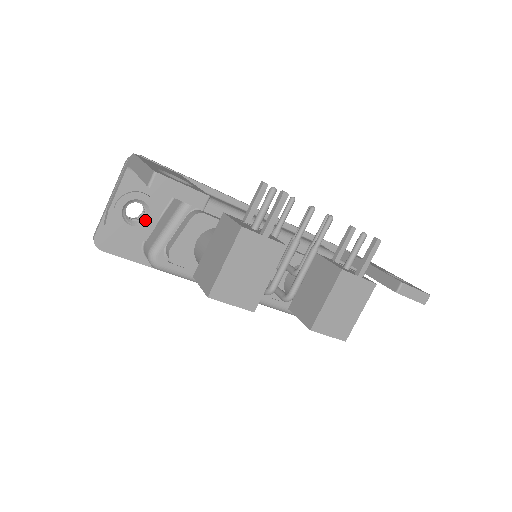
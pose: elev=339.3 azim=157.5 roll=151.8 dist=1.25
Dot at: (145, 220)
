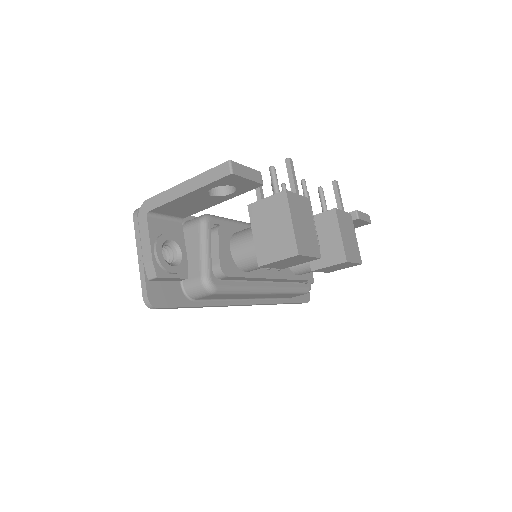
Dot at: (180, 258)
